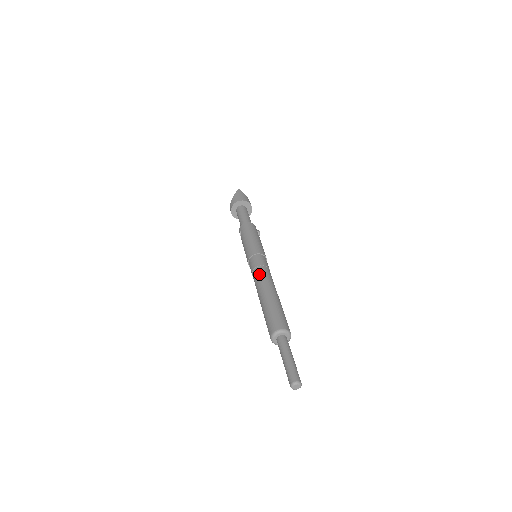
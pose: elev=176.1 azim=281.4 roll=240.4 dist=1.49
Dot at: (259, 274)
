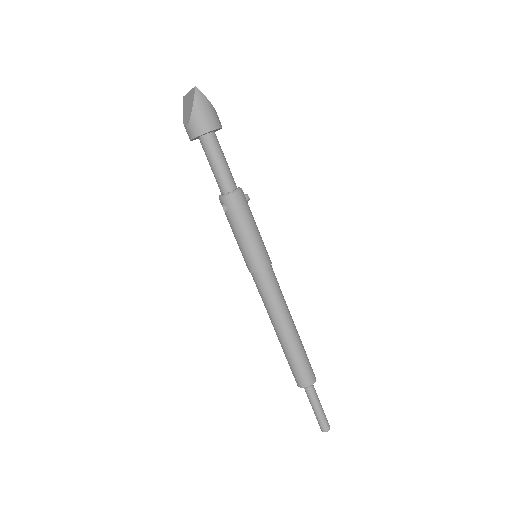
Dot at: (275, 307)
